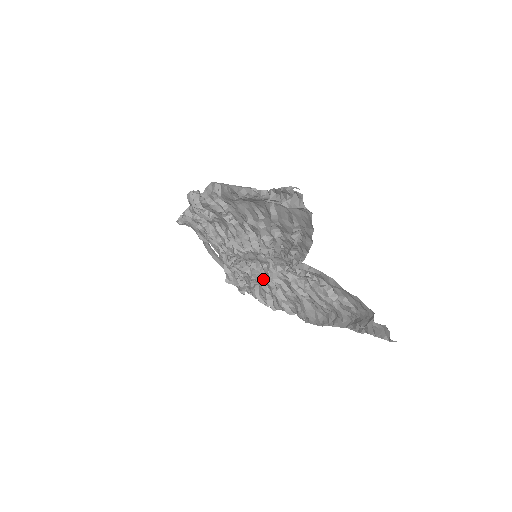
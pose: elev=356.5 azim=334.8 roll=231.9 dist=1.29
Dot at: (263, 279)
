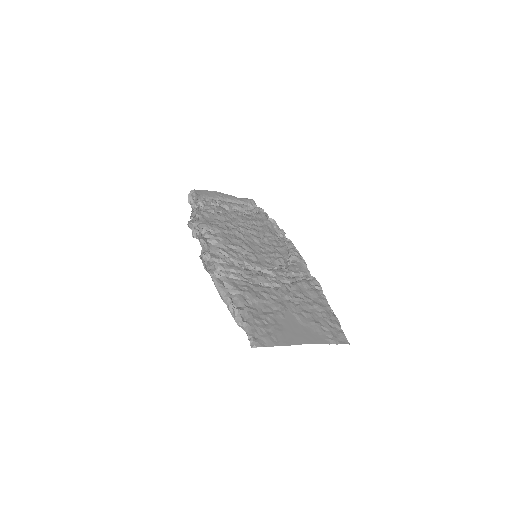
Dot at: occluded
